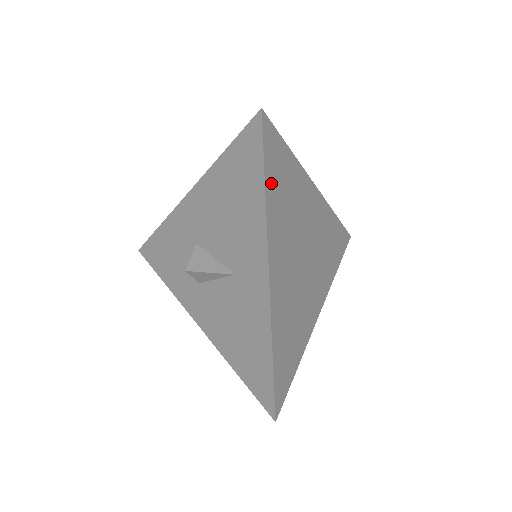
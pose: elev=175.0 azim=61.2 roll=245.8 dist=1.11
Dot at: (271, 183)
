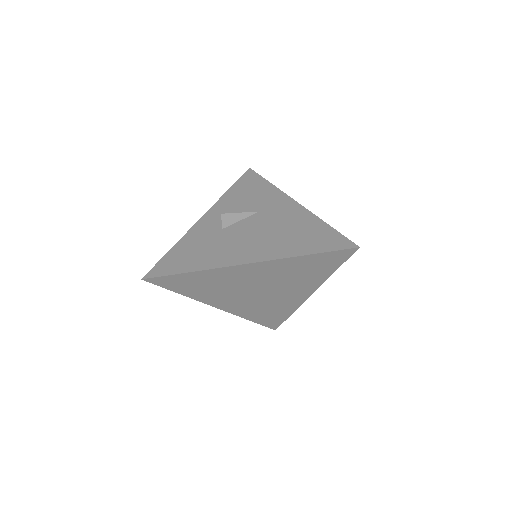
Dot at: (183, 290)
